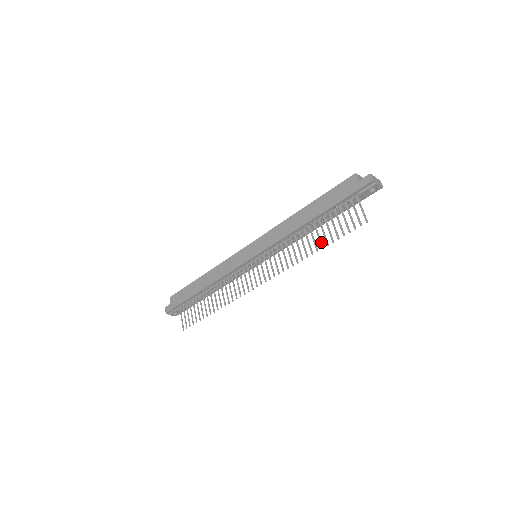
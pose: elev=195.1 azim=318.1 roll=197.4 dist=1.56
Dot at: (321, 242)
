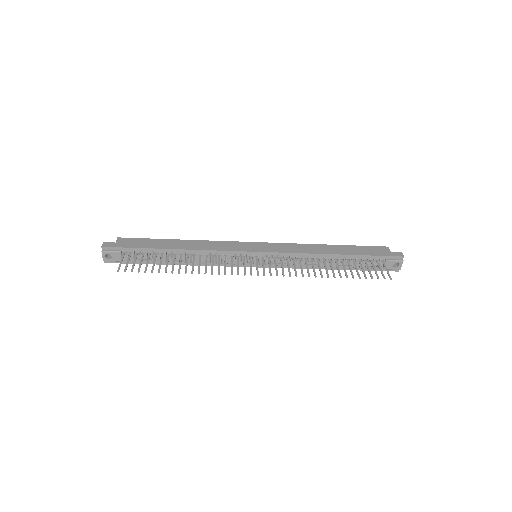
Dot at: occluded
